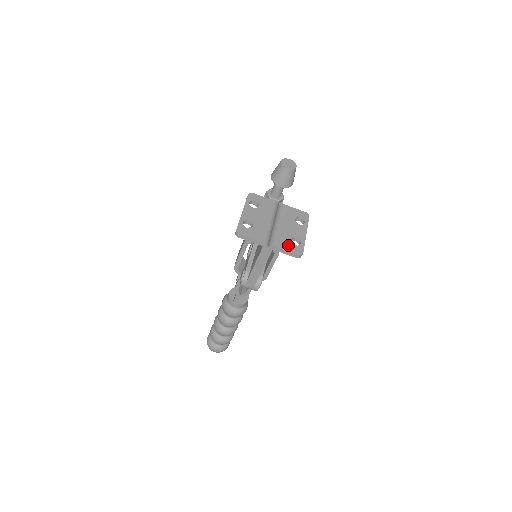
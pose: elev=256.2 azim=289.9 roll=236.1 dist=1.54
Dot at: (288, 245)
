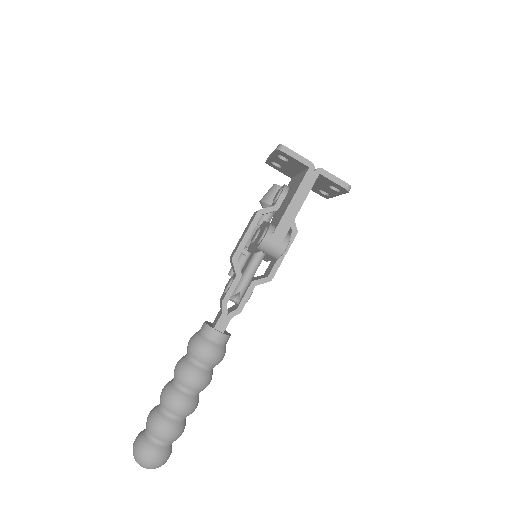
Dot at: occluded
